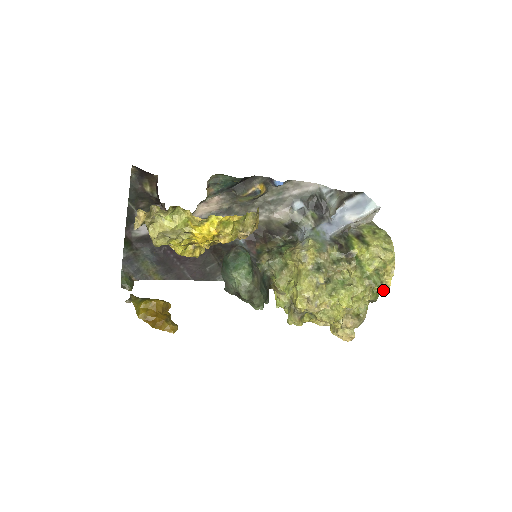
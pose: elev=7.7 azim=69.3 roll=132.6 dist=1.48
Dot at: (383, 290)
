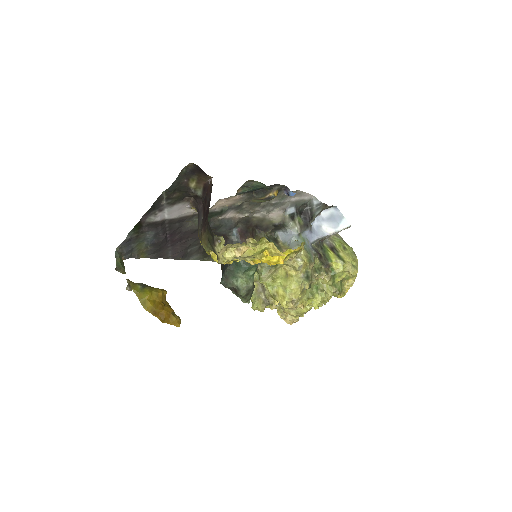
Dot at: (340, 295)
